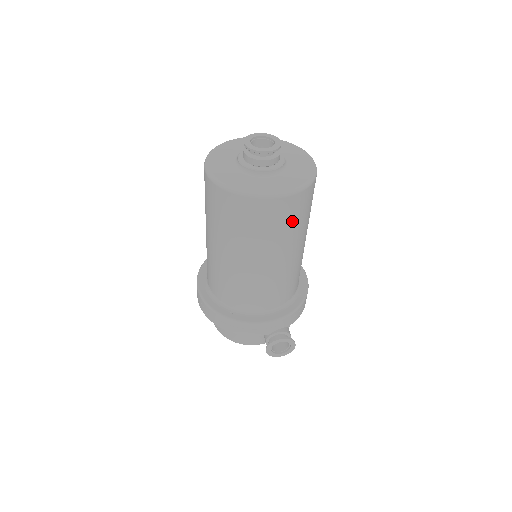
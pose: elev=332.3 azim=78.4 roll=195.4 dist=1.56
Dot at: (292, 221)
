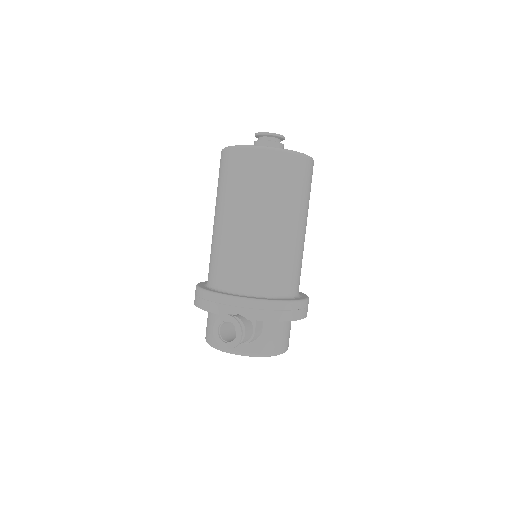
Dot at: (260, 179)
